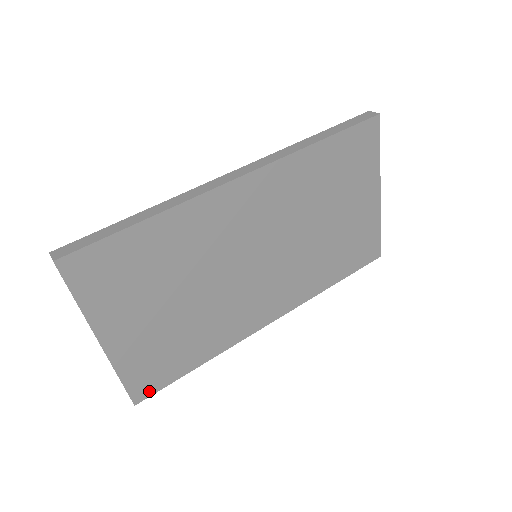
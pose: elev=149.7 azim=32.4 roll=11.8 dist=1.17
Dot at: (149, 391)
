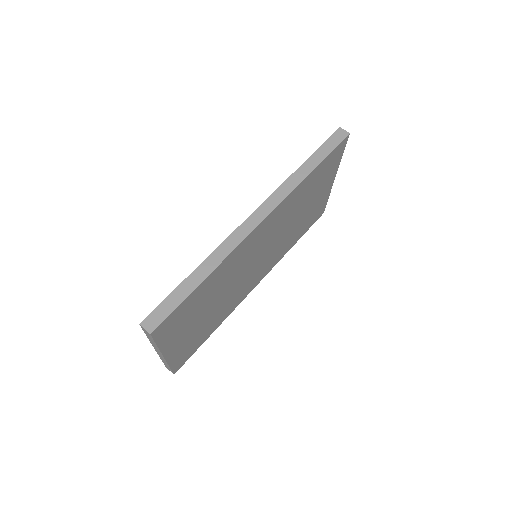
Dot at: (183, 363)
